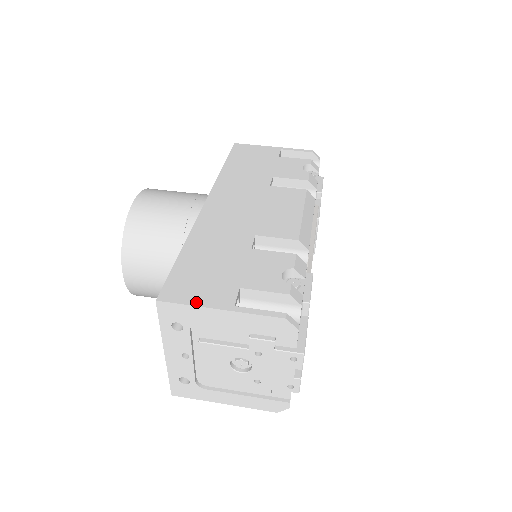
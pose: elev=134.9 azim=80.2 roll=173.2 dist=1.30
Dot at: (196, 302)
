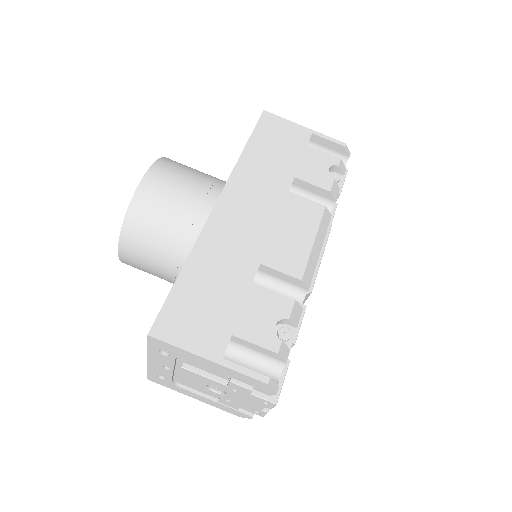
Dot at: (187, 345)
